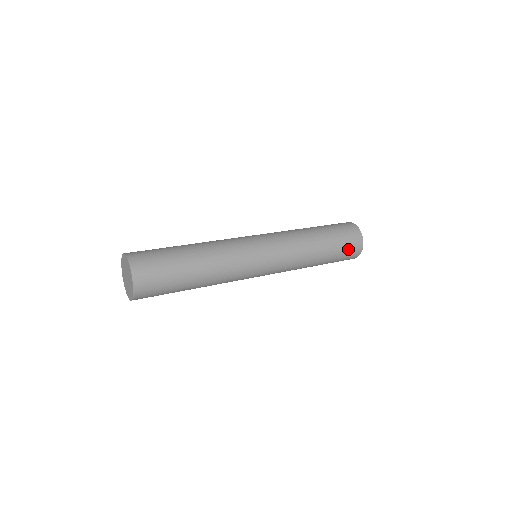
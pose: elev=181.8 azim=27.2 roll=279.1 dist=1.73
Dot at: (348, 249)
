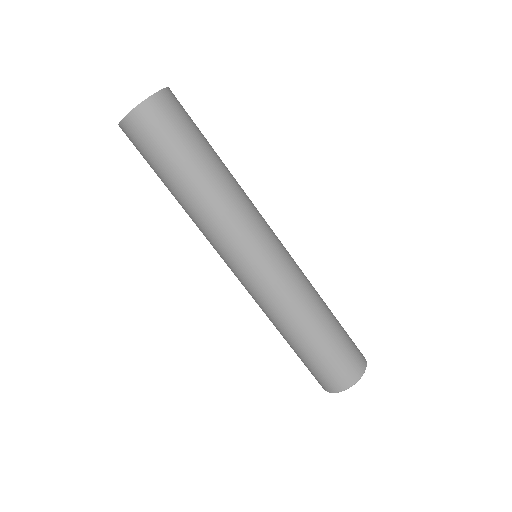
Dot at: (347, 358)
